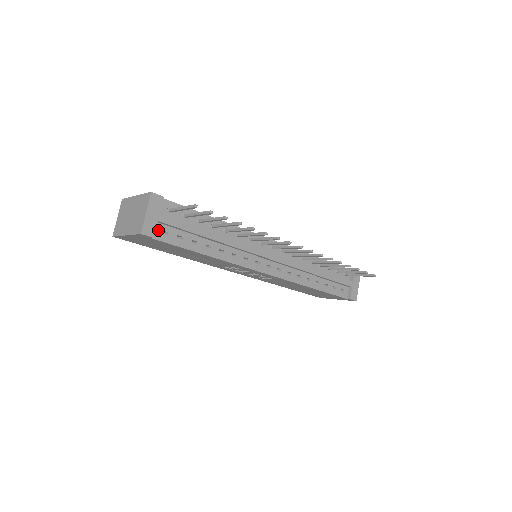
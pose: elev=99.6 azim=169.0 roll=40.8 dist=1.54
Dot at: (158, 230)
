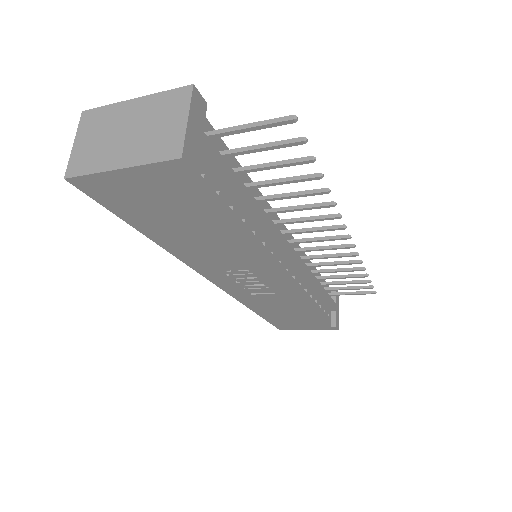
Dot at: occluded
